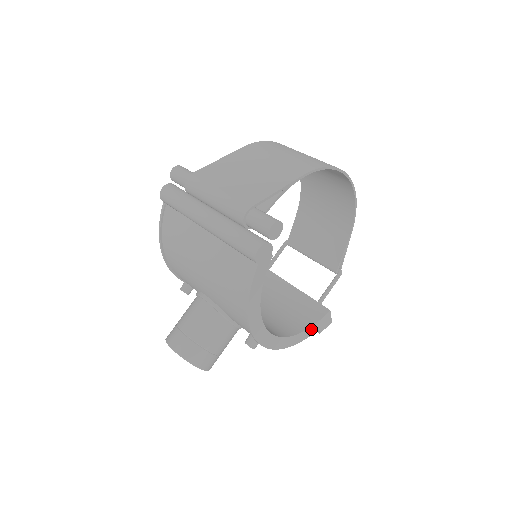
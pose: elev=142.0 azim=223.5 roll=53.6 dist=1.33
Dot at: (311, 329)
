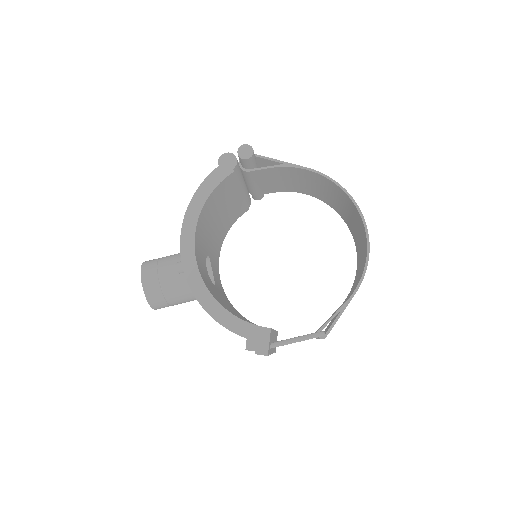
Dot at: (237, 322)
